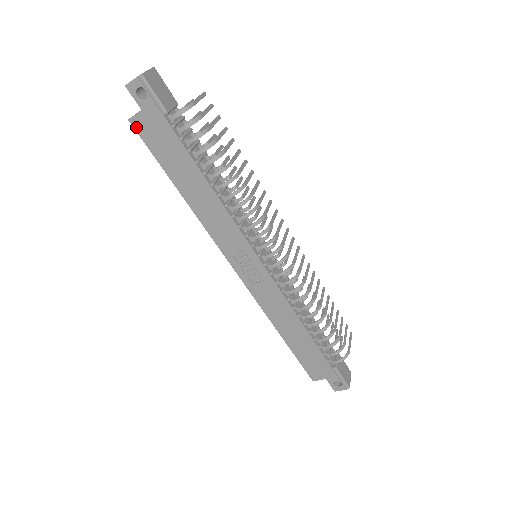
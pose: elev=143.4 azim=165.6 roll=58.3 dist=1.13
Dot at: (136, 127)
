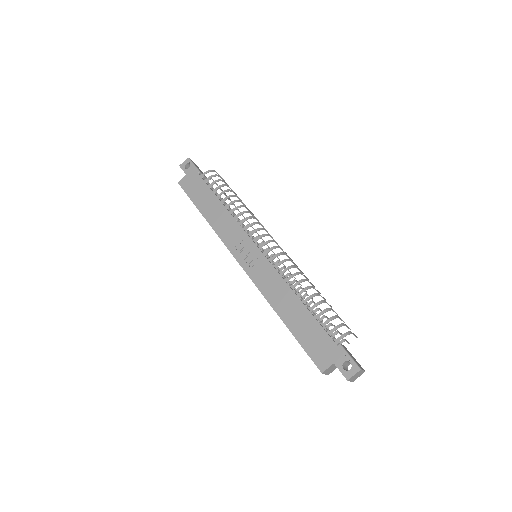
Dot at: (182, 185)
